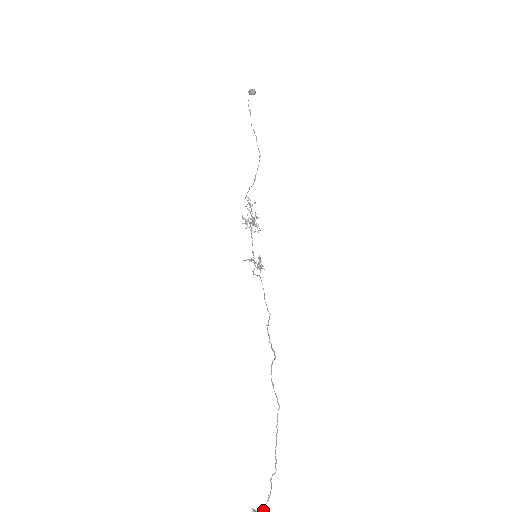
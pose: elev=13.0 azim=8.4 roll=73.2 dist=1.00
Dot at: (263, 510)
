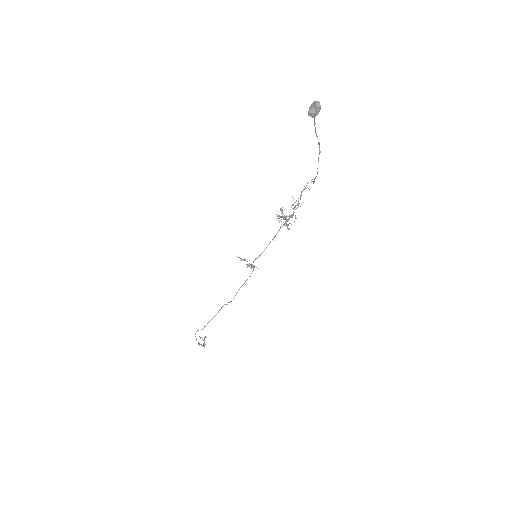
Dot at: (203, 344)
